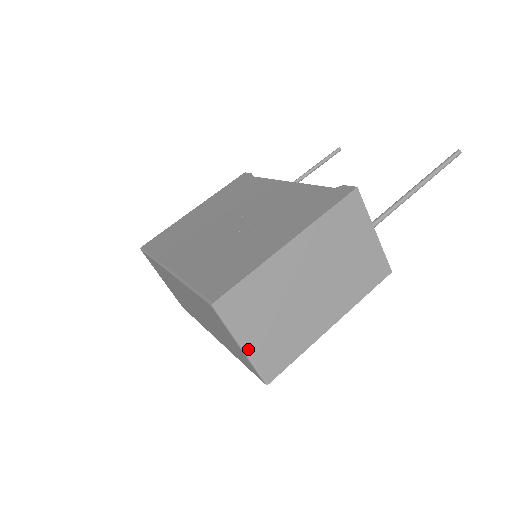
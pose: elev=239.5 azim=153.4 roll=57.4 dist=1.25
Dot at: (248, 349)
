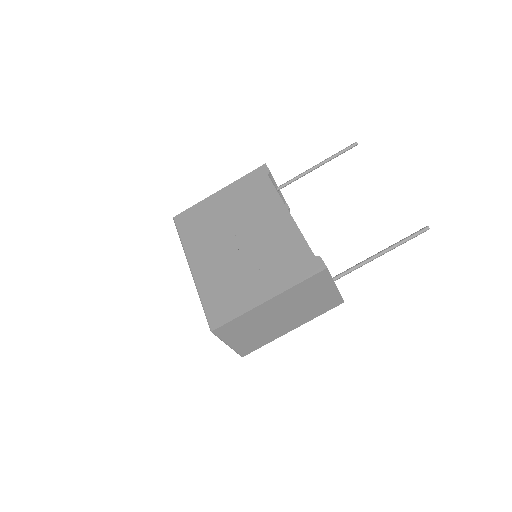
Dot at: (232, 346)
